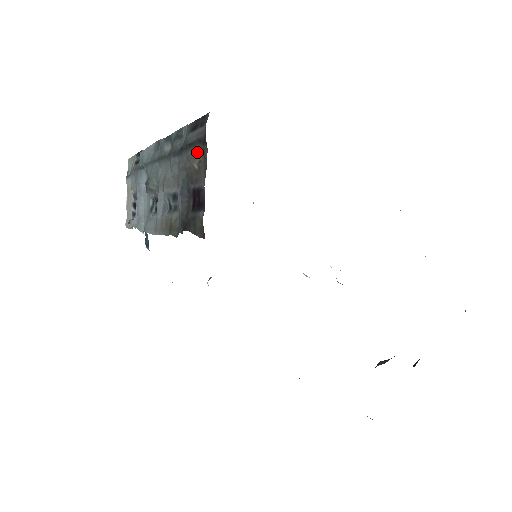
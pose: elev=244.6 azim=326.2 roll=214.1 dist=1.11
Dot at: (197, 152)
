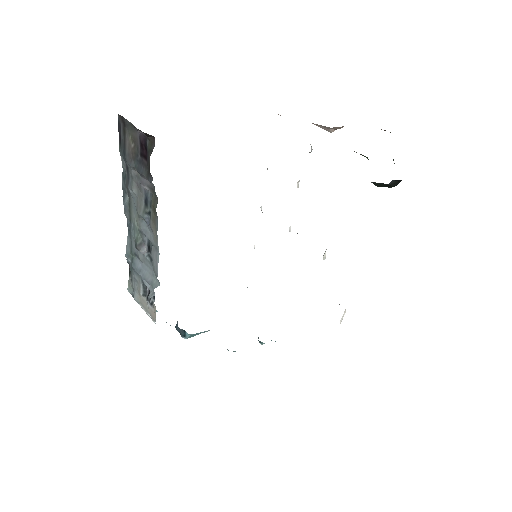
Dot at: (128, 140)
